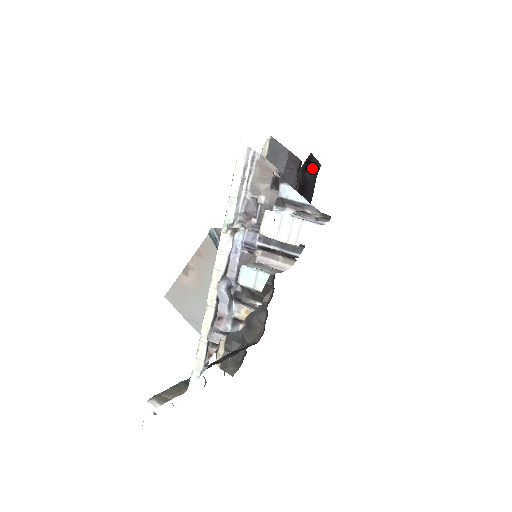
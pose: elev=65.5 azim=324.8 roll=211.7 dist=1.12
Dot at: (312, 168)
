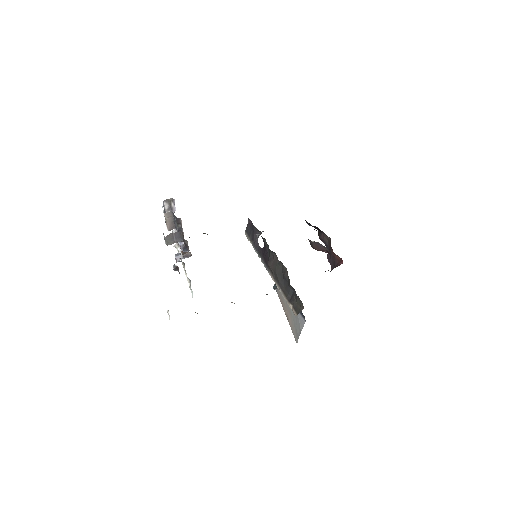
Dot at: occluded
